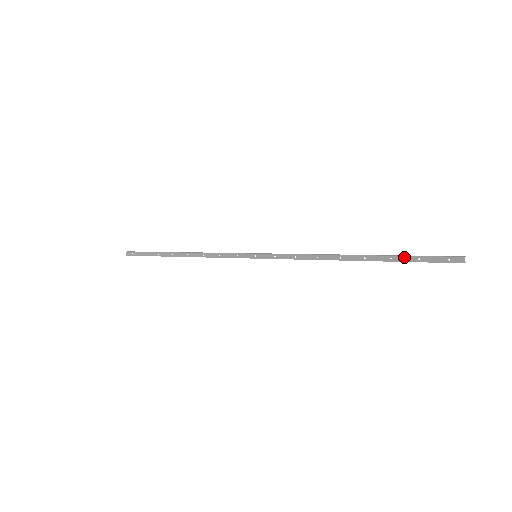
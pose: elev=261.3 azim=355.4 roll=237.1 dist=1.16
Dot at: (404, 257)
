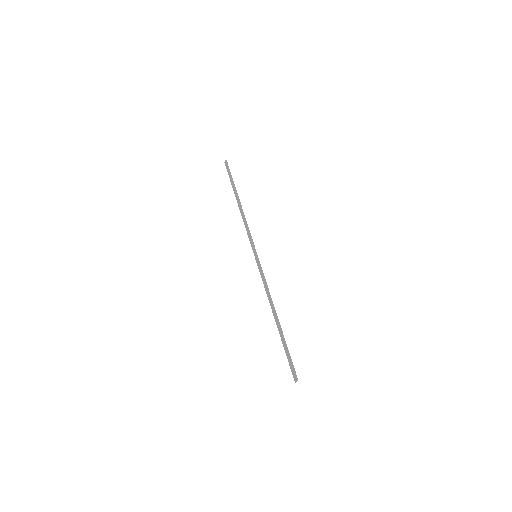
Dot at: (286, 348)
